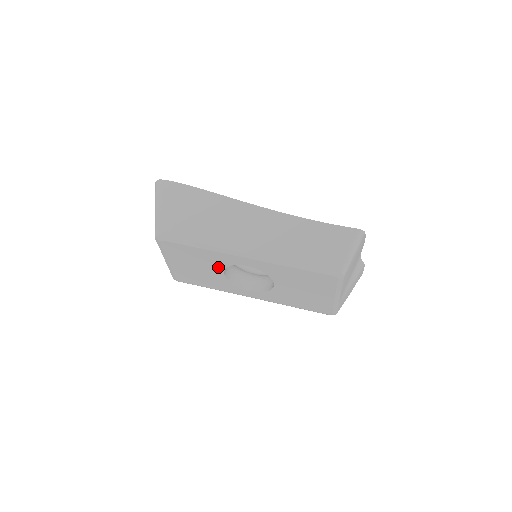
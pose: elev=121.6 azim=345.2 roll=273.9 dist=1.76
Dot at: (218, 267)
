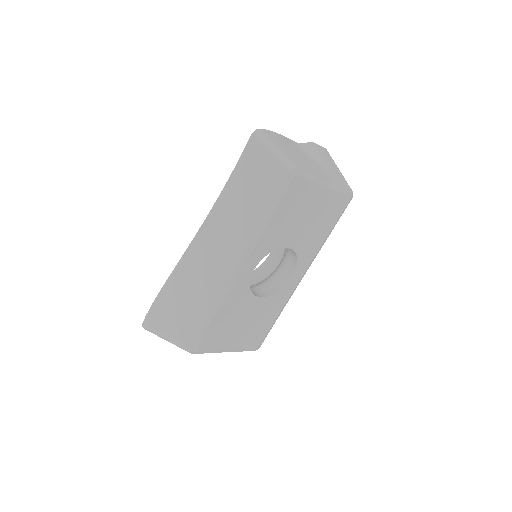
Dot at: (249, 301)
